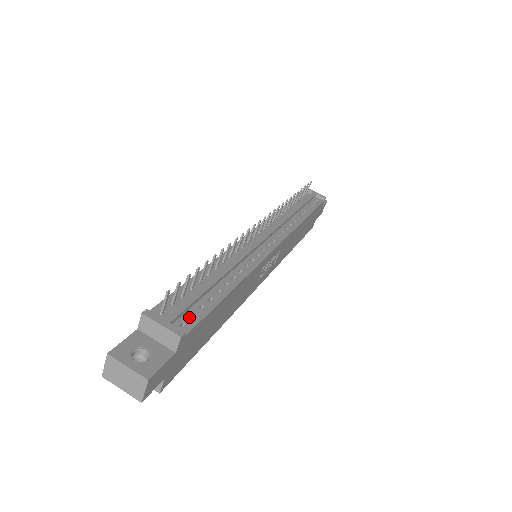
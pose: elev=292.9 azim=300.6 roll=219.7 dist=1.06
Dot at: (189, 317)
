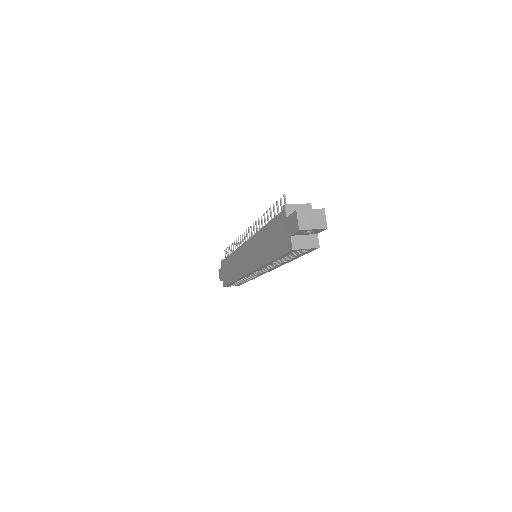
Dot at: occluded
